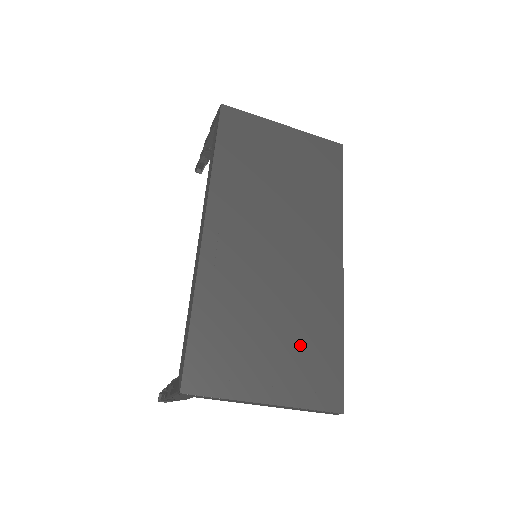
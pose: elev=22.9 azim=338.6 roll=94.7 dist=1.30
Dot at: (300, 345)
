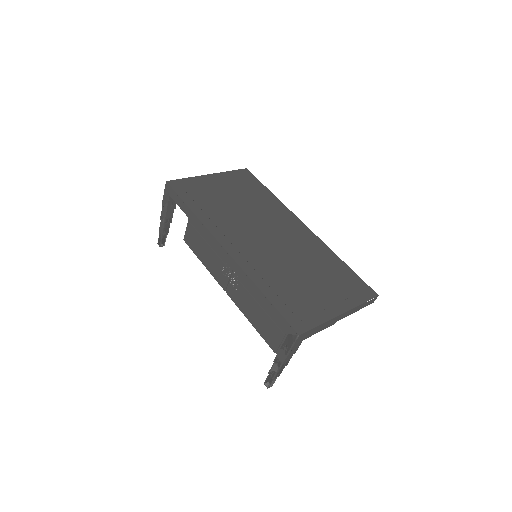
Dot at: (328, 277)
